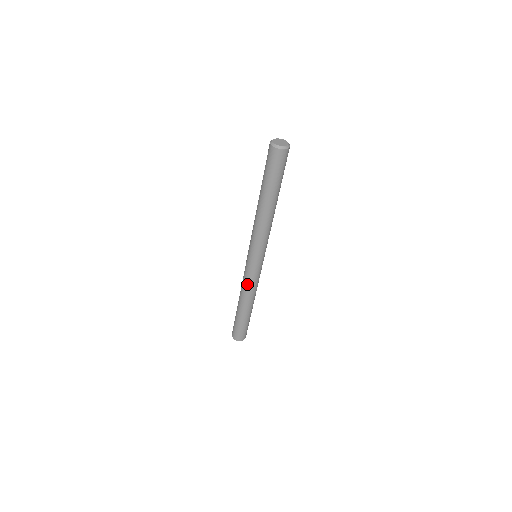
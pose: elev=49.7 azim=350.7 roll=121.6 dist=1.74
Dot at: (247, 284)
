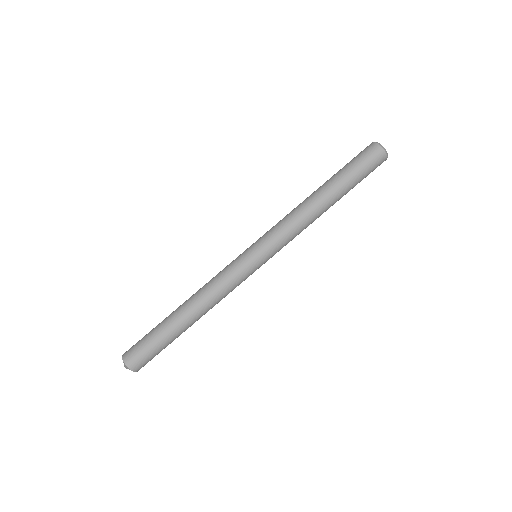
Dot at: (224, 287)
